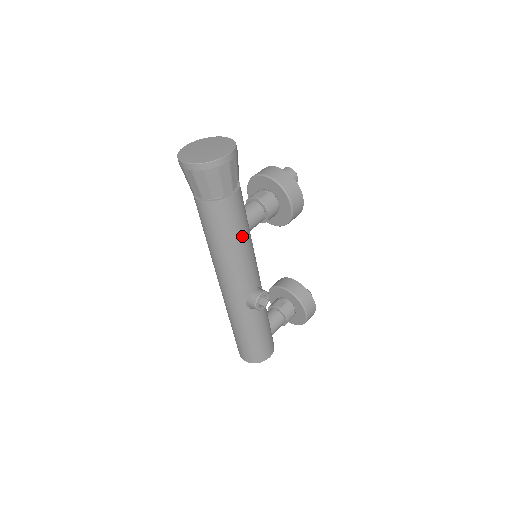
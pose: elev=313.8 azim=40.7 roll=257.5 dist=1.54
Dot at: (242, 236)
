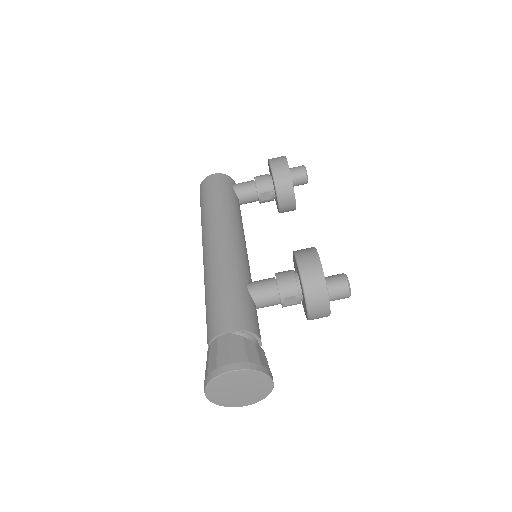
Dot at: occluded
